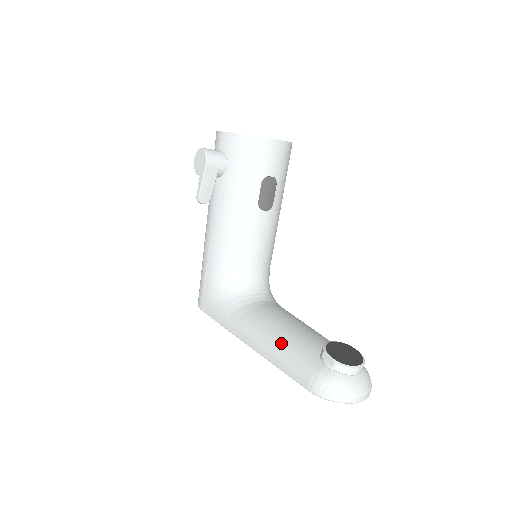
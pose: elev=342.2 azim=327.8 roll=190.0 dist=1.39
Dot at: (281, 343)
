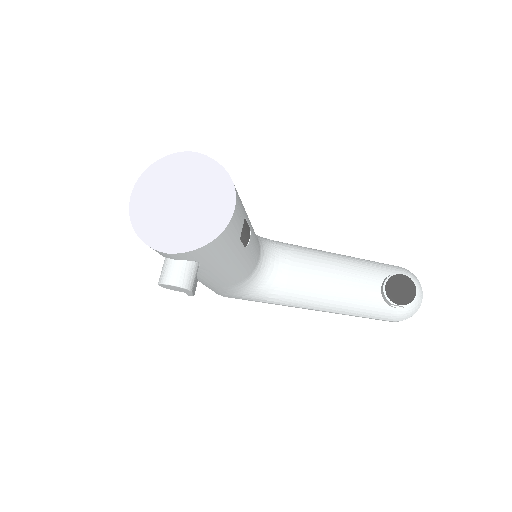
Dot at: (345, 306)
